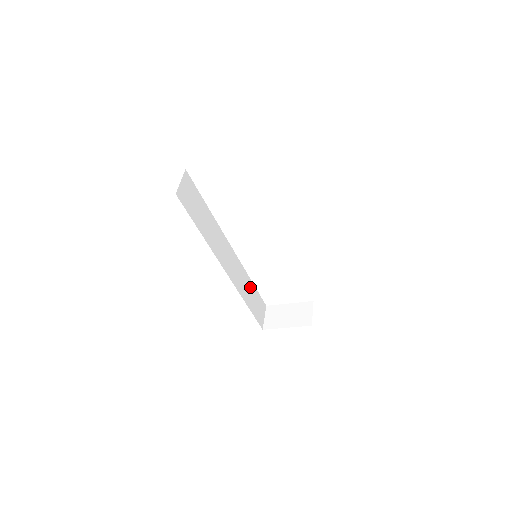
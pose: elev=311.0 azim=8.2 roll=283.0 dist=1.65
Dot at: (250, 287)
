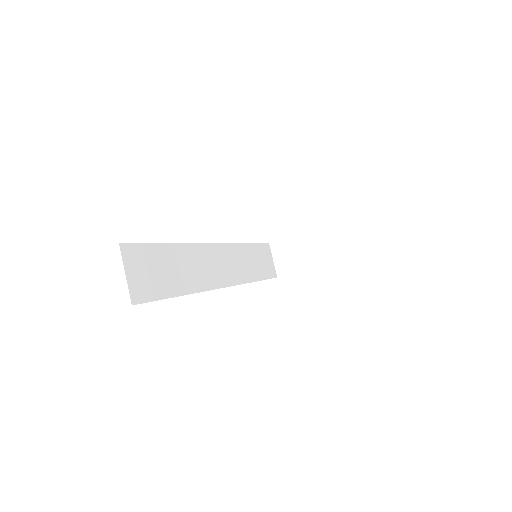
Dot at: (249, 254)
